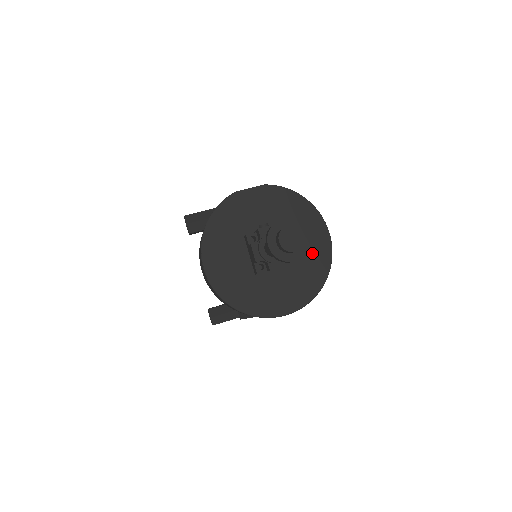
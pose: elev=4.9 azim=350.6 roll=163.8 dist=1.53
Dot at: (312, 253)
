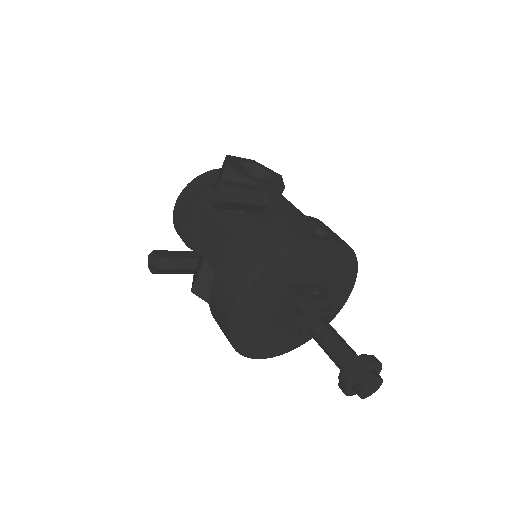
Dot at: occluded
